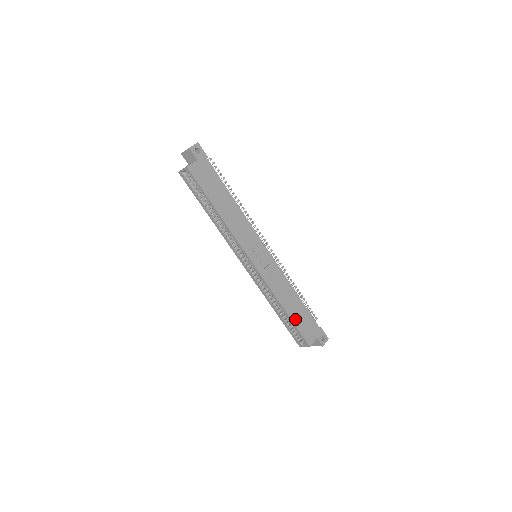
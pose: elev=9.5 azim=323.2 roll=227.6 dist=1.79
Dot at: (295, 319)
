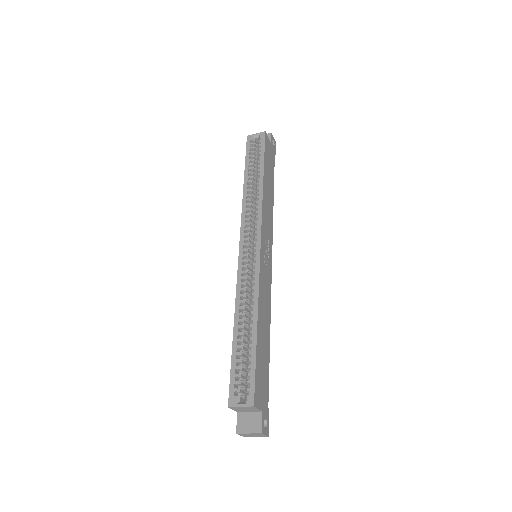
Dot at: (259, 350)
